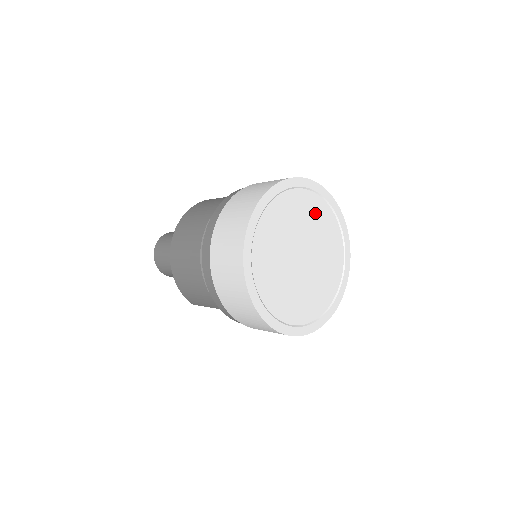
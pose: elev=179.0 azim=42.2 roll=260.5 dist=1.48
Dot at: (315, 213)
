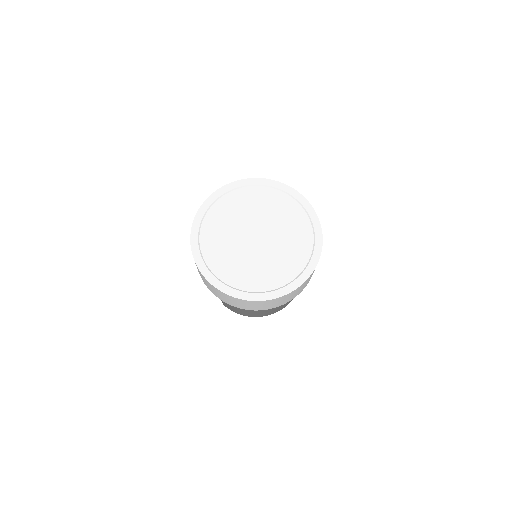
Dot at: (297, 231)
